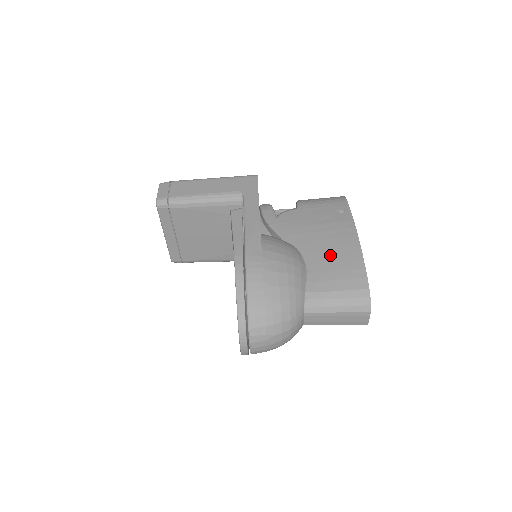
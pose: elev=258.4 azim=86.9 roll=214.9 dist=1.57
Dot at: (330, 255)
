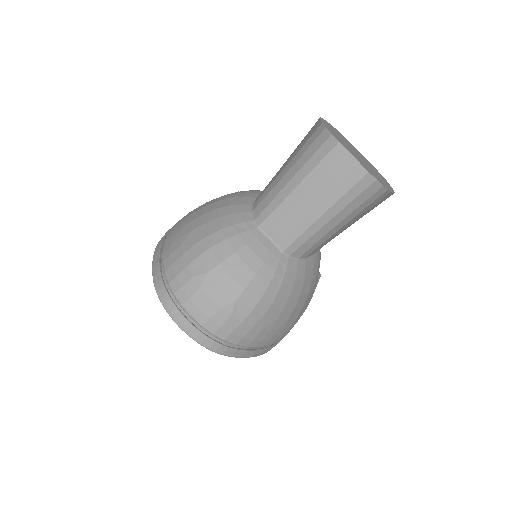
Dot at: occluded
